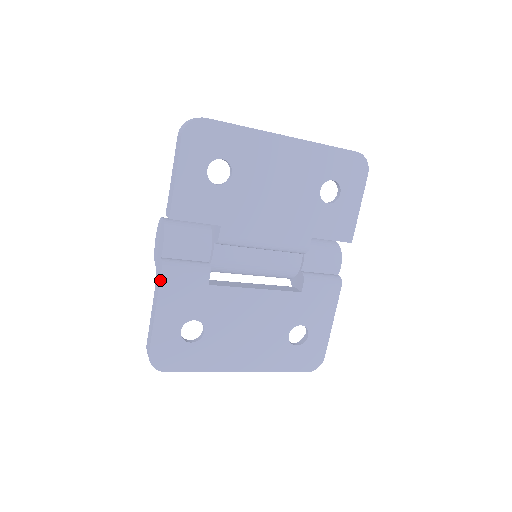
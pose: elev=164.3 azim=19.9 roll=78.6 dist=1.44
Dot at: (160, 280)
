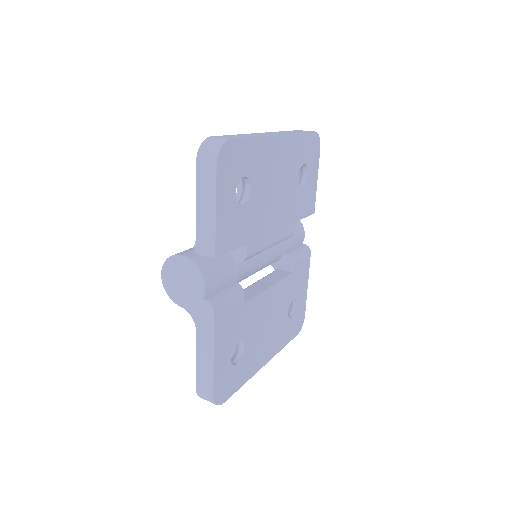
Dot at: (214, 322)
